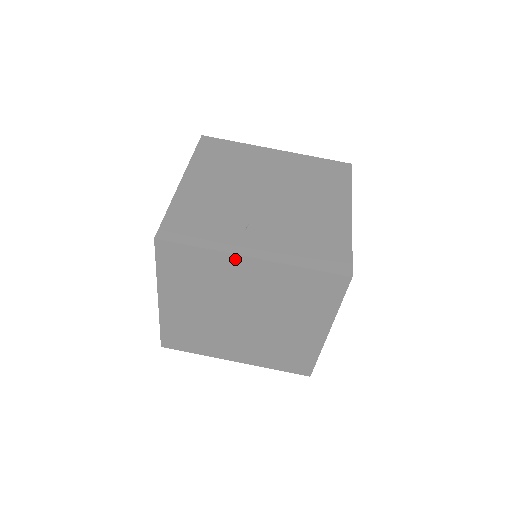
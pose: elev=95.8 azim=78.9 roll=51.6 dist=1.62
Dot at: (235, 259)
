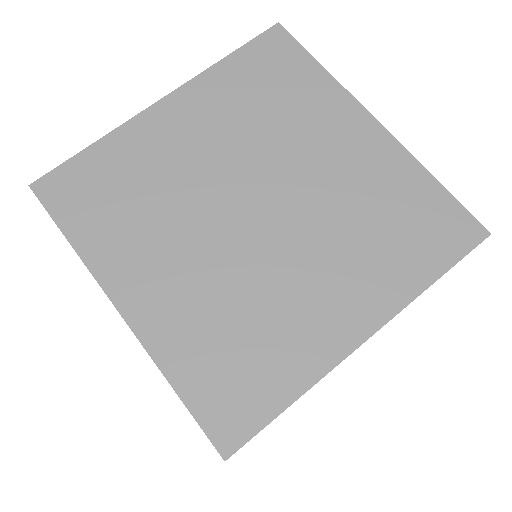
Dot at: (351, 108)
